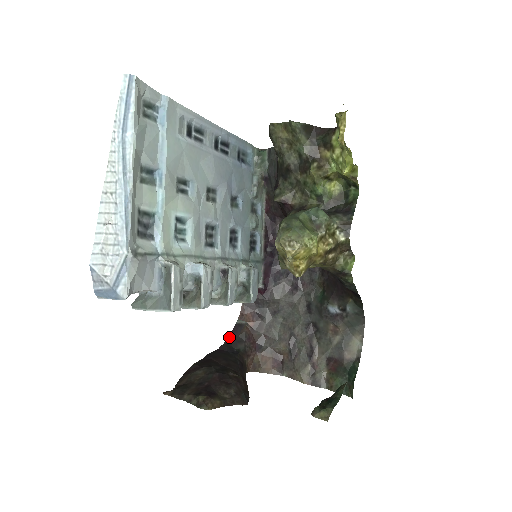
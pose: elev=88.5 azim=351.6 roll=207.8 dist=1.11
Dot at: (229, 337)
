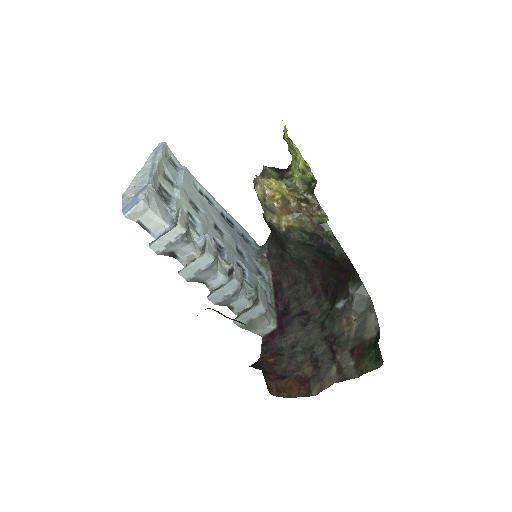
Dot at: occluded
